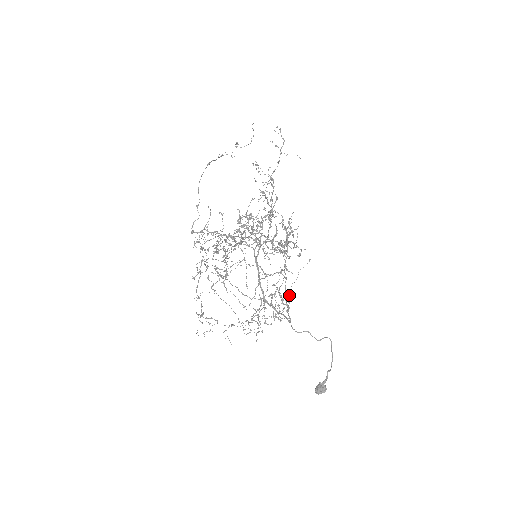
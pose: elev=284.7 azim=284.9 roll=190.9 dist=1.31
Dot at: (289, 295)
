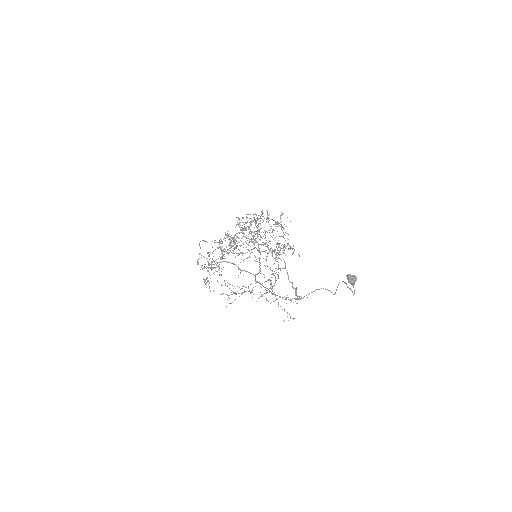
Dot at: (292, 253)
